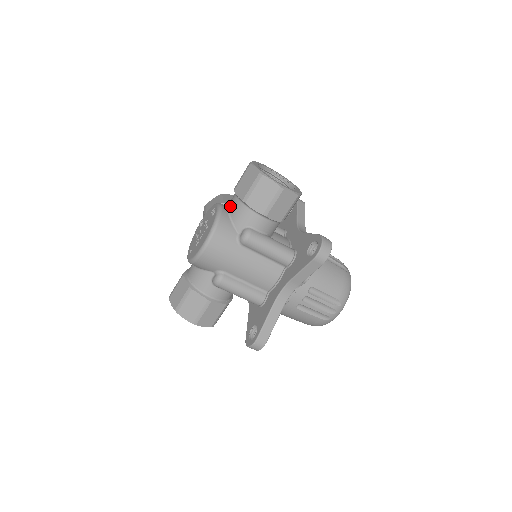
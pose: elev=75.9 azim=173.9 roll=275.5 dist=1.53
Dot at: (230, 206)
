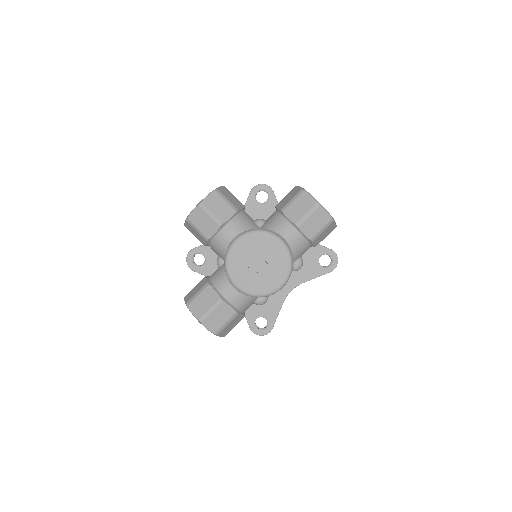
Dot at: (290, 240)
